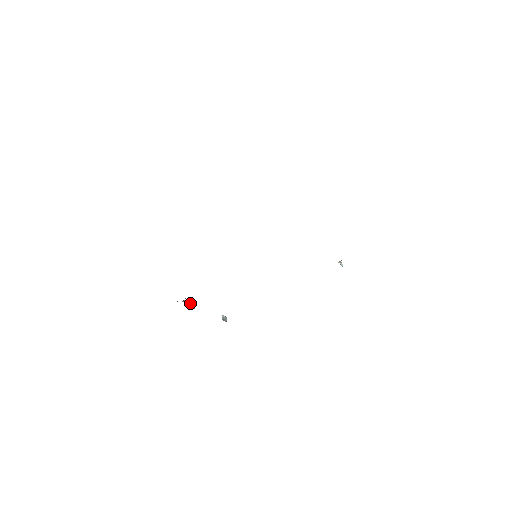
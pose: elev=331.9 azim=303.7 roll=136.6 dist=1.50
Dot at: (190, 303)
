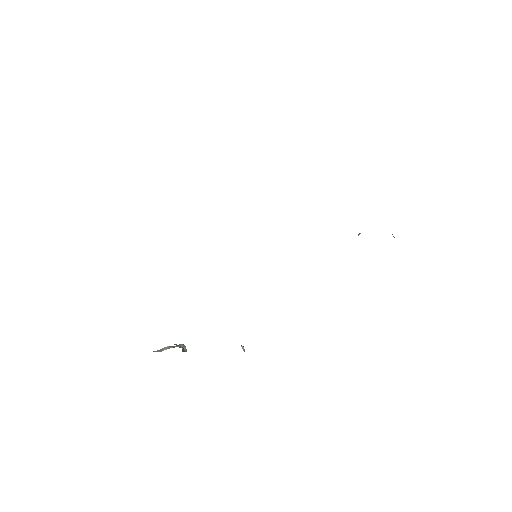
Dot at: (180, 347)
